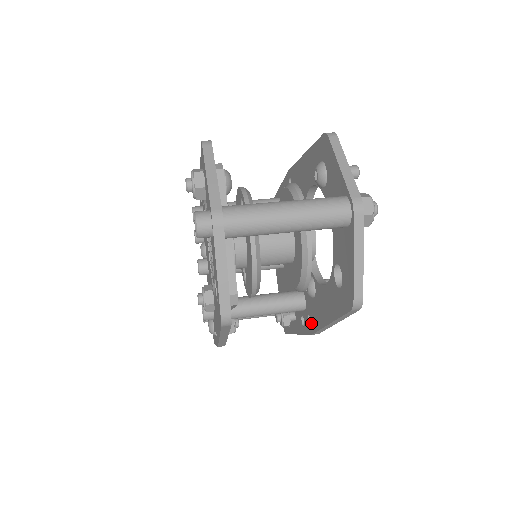
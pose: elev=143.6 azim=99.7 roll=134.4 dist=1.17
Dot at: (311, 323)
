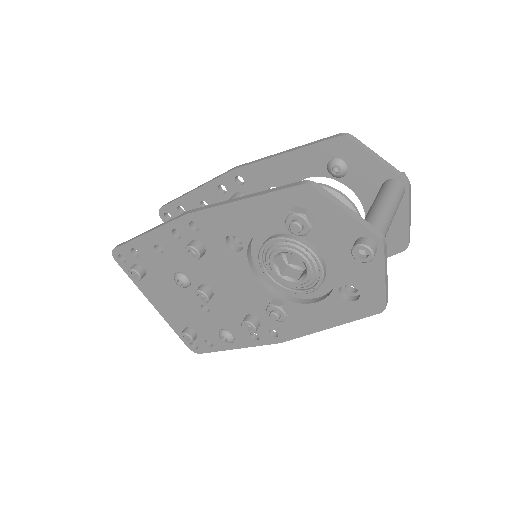
Dot at: occluded
